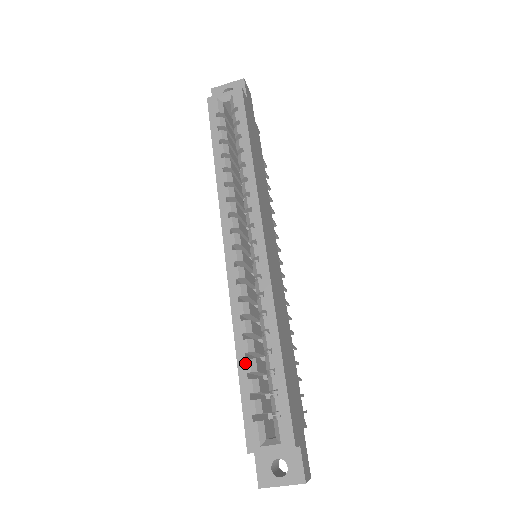
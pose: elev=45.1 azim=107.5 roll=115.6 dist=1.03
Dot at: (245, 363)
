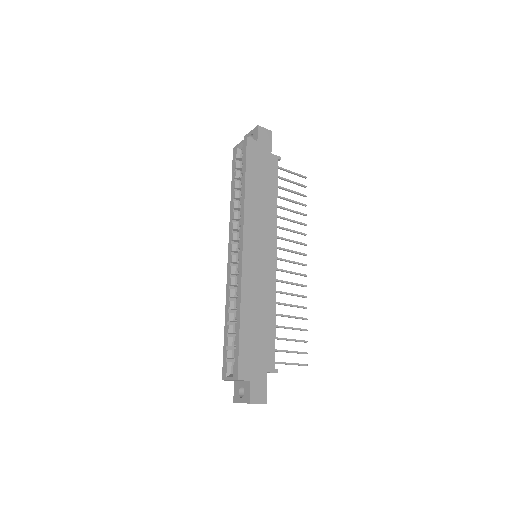
Dot at: (227, 327)
